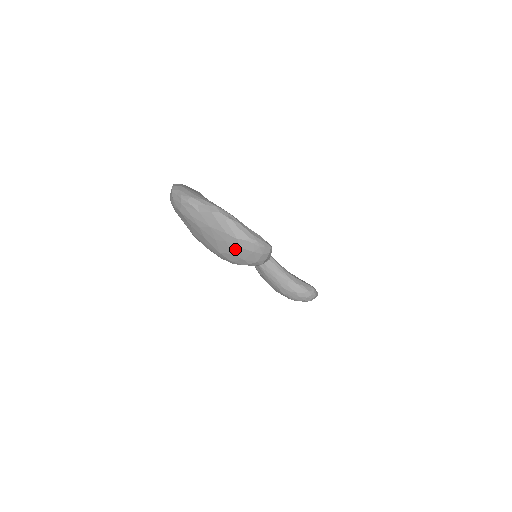
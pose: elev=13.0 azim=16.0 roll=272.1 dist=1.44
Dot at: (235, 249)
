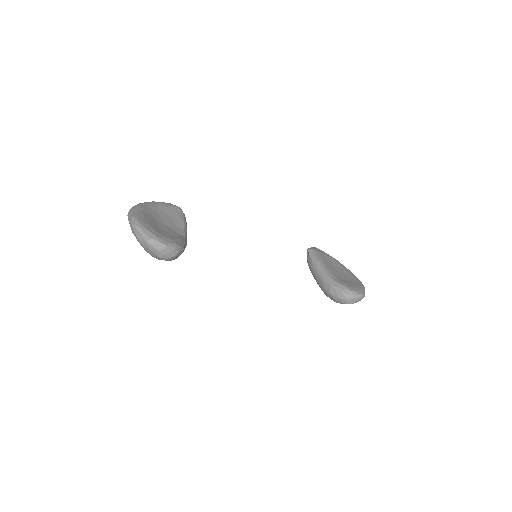
Dot at: (143, 247)
